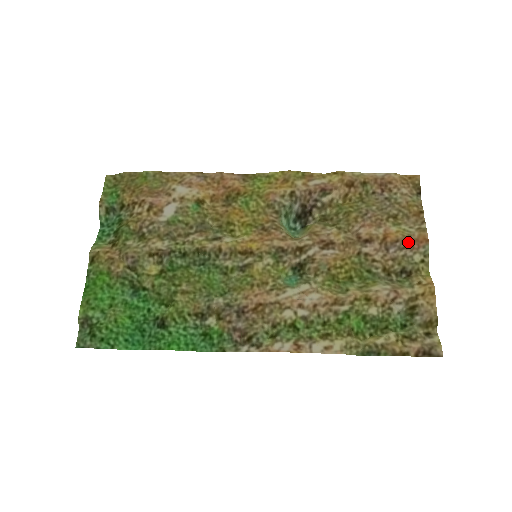
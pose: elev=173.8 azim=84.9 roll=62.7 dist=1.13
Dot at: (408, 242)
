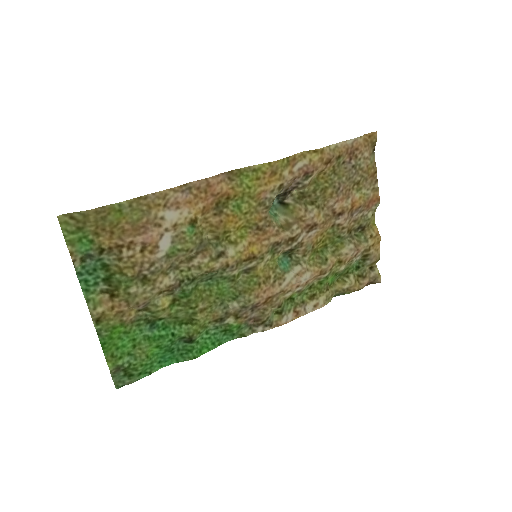
Dot at: (367, 205)
